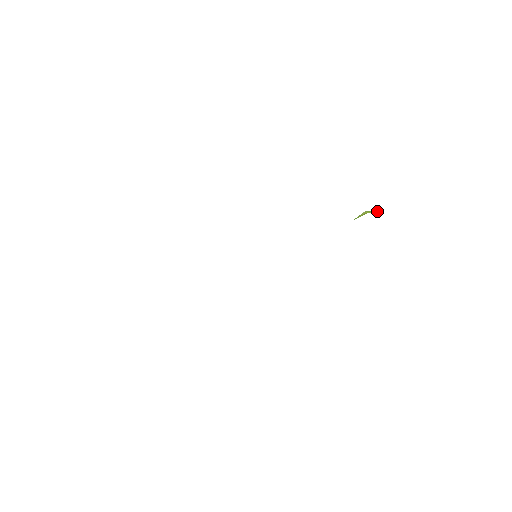
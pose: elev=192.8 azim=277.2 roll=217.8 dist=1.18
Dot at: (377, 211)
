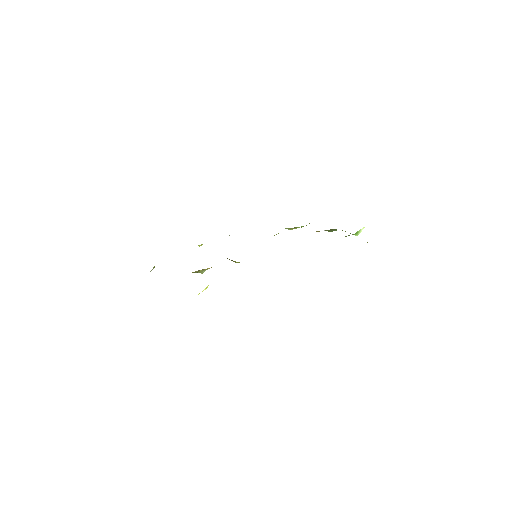
Dot at: occluded
